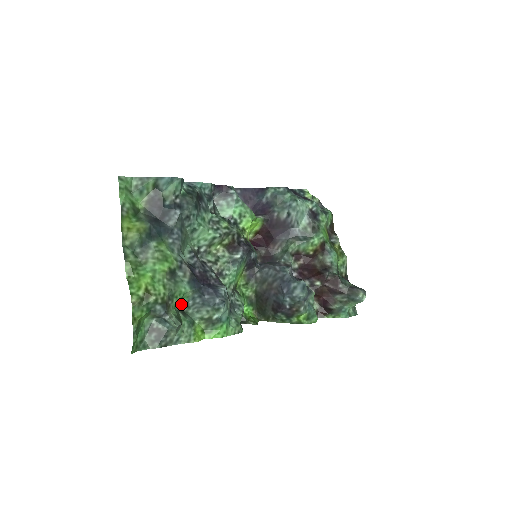
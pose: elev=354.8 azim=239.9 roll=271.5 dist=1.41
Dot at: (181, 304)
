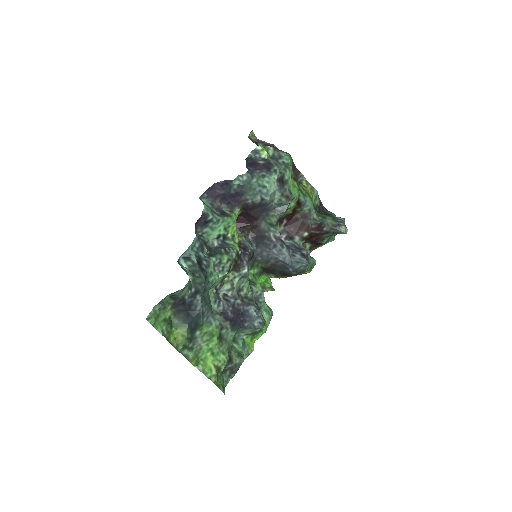
Dot at: occluded
